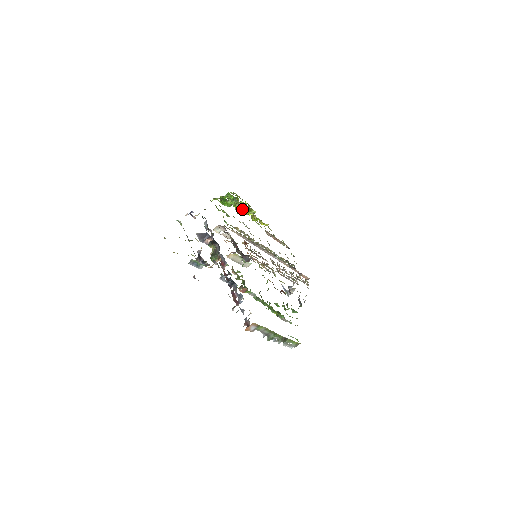
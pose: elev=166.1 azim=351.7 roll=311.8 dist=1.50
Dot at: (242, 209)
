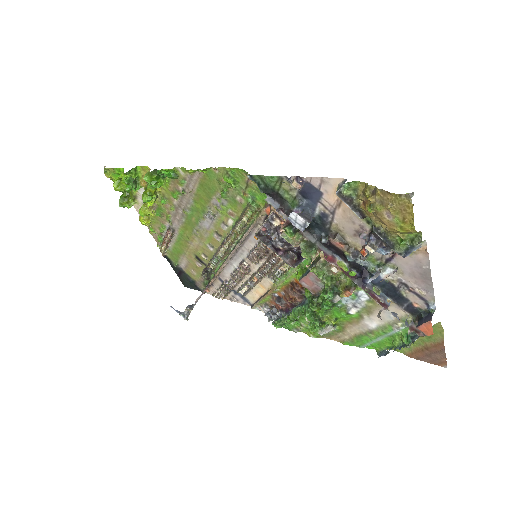
Dot at: (155, 195)
